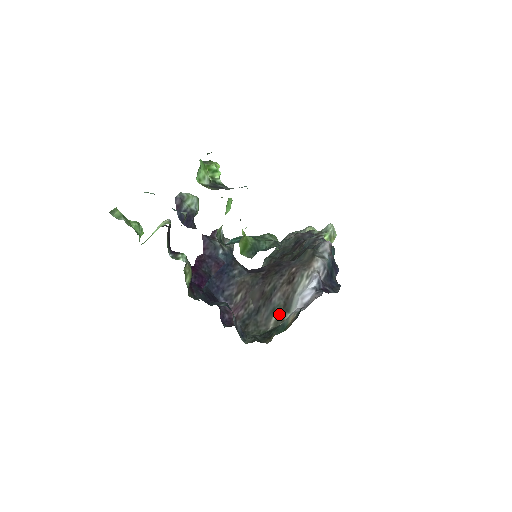
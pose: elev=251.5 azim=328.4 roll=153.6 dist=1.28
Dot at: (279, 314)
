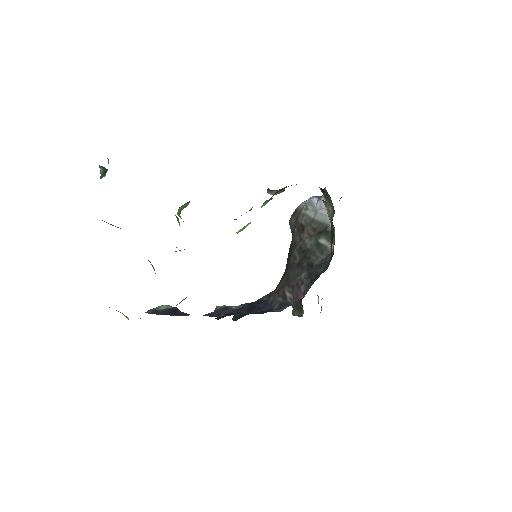
Dot at: (324, 236)
